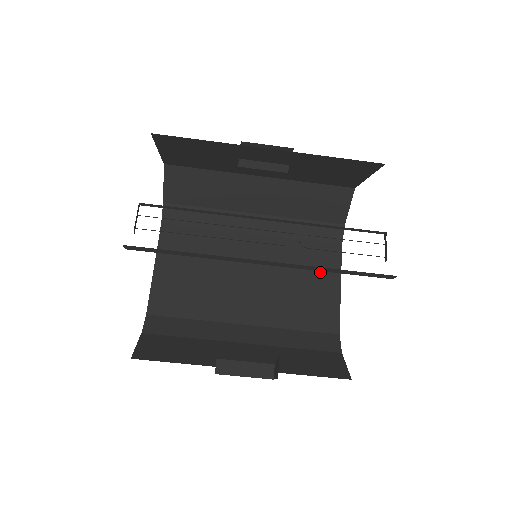
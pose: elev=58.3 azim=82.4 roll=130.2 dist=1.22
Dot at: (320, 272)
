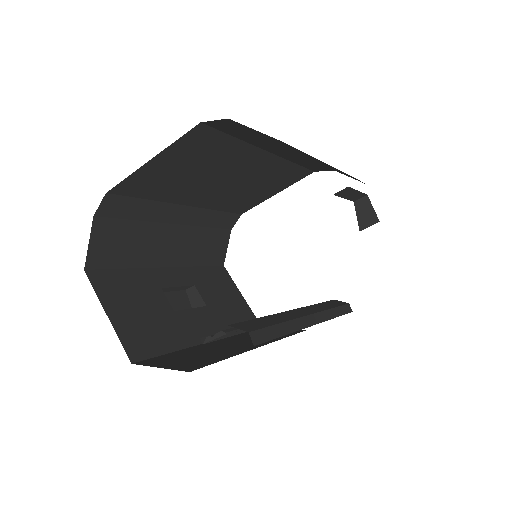
Dot at: (278, 185)
